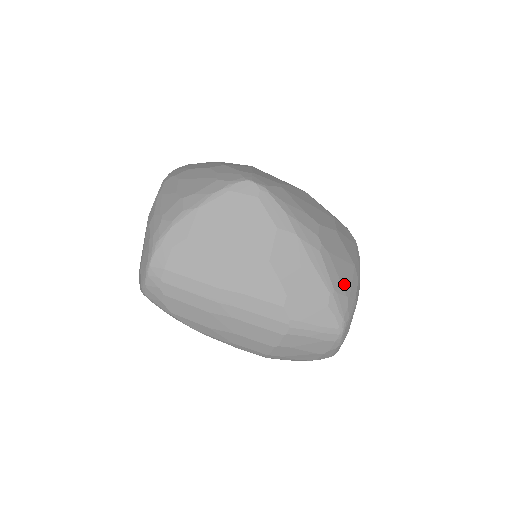
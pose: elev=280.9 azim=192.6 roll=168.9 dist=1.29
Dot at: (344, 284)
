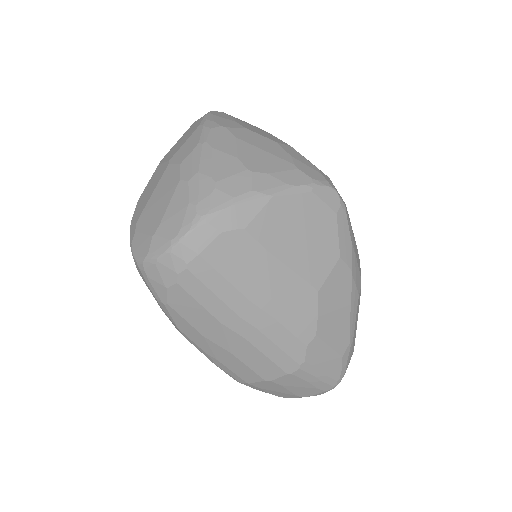
Dot at: occluded
